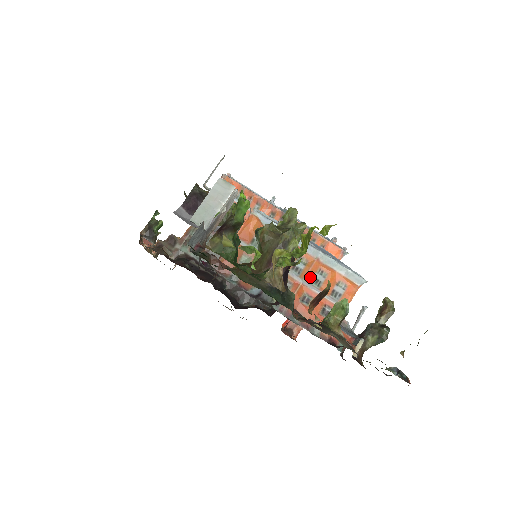
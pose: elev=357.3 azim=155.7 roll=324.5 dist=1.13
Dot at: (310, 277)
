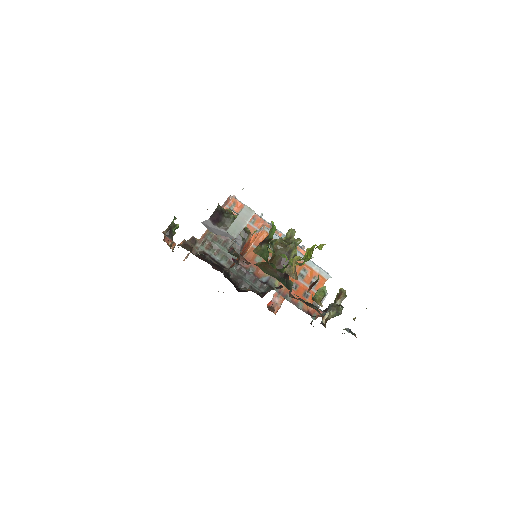
Dot at: (298, 272)
